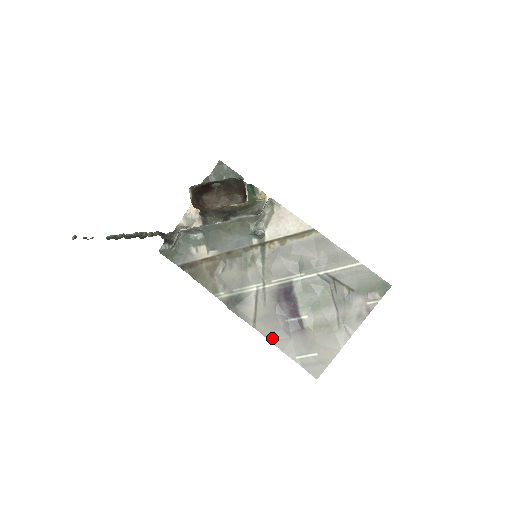
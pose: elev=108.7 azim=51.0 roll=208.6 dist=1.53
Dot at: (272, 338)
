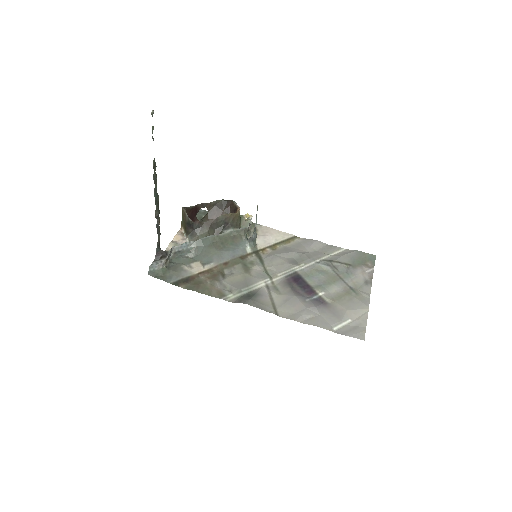
Dot at: (300, 319)
